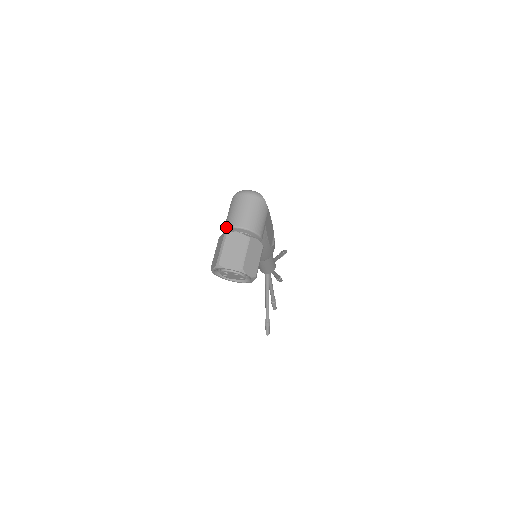
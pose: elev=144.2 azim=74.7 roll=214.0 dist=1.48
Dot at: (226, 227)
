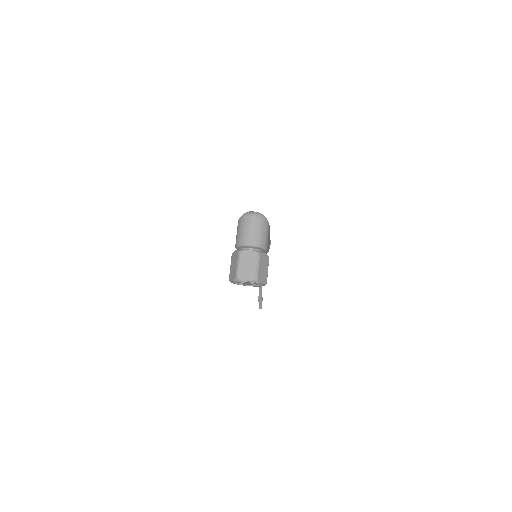
Dot at: (238, 245)
